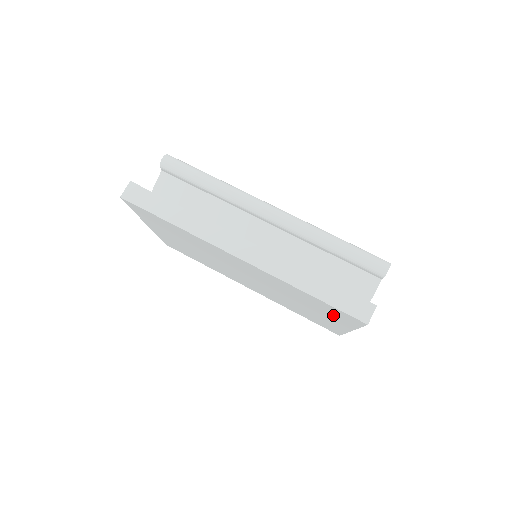
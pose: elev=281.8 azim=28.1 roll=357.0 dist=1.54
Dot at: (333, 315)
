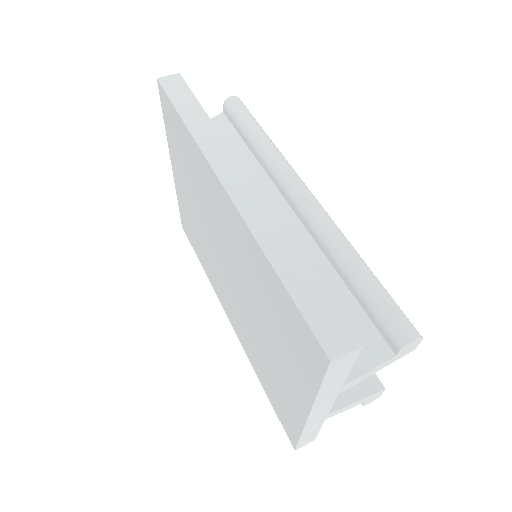
Dot at: (294, 352)
